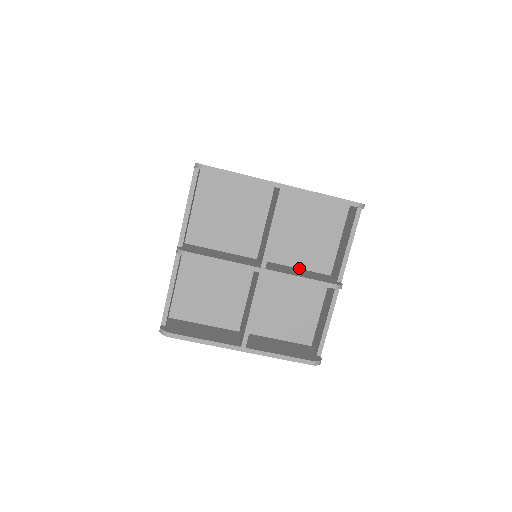
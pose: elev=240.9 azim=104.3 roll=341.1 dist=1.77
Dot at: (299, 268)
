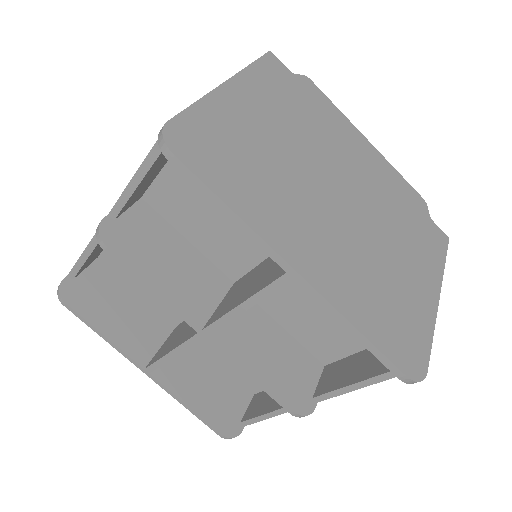
Dot at: (287, 330)
